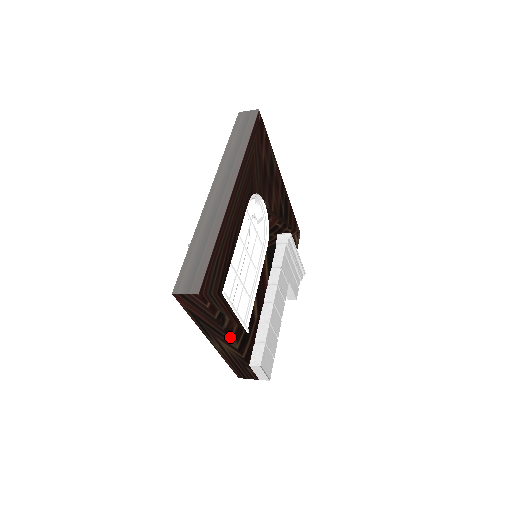
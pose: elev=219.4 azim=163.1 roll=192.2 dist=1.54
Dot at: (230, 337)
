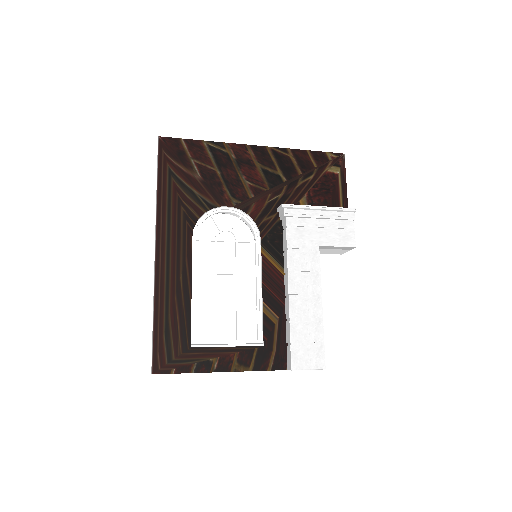
Dot at: (230, 370)
